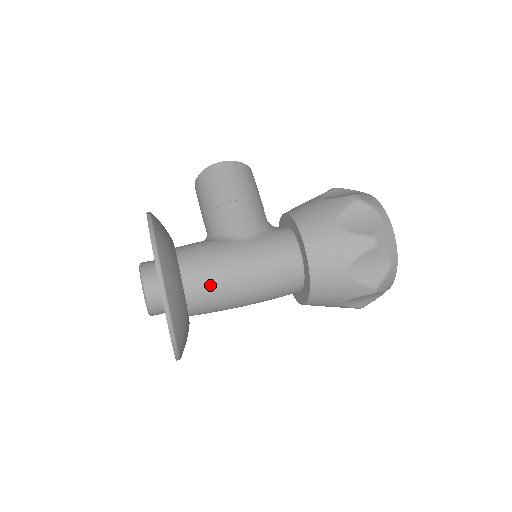
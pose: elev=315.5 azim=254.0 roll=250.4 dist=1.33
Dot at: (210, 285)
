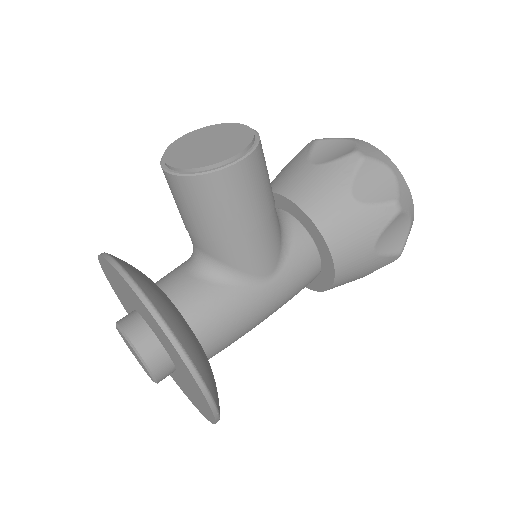
Dot at: occluded
